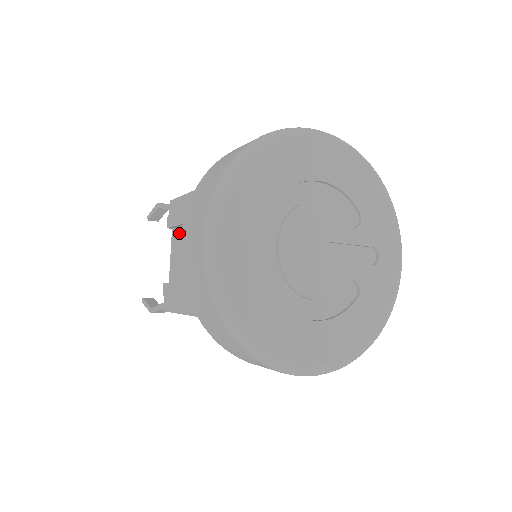
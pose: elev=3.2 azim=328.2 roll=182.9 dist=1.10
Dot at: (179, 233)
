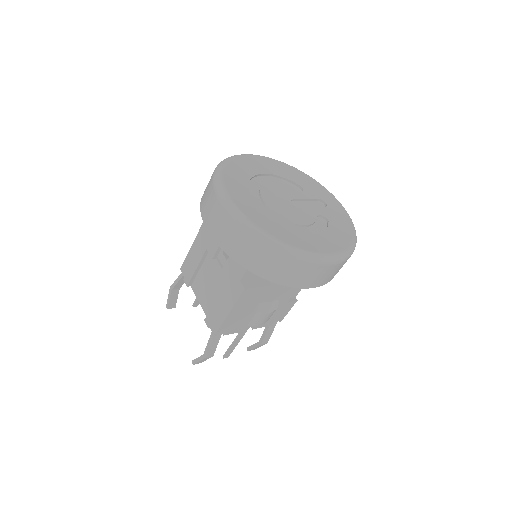
Dot at: (198, 280)
